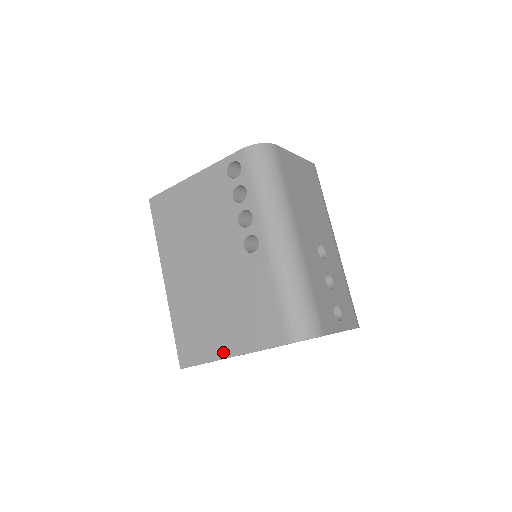
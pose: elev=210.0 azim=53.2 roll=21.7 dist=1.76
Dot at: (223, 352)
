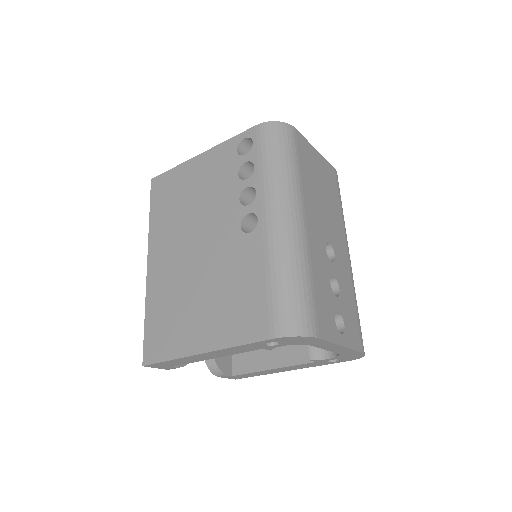
Dot at: (194, 347)
